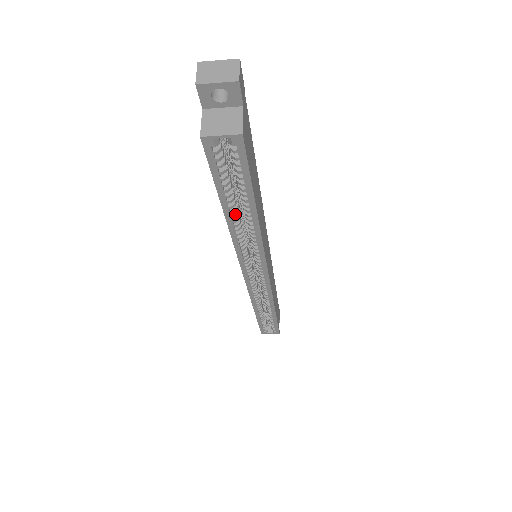
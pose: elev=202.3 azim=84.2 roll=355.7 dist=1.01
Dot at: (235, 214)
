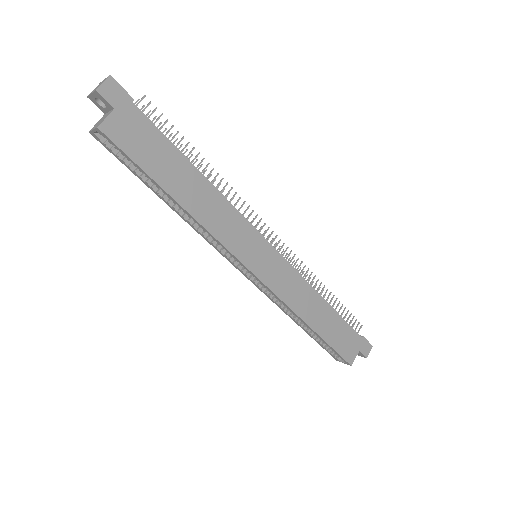
Dot at: (169, 200)
